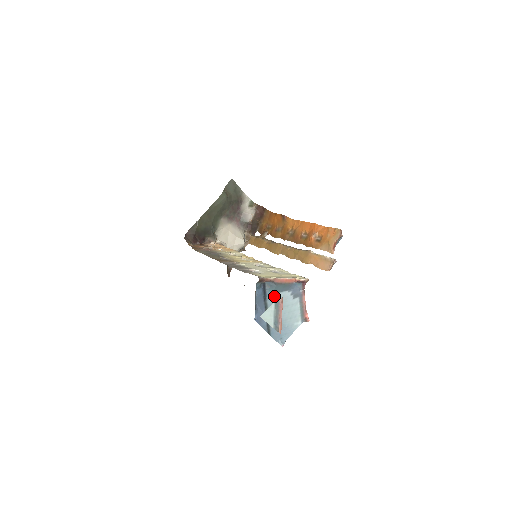
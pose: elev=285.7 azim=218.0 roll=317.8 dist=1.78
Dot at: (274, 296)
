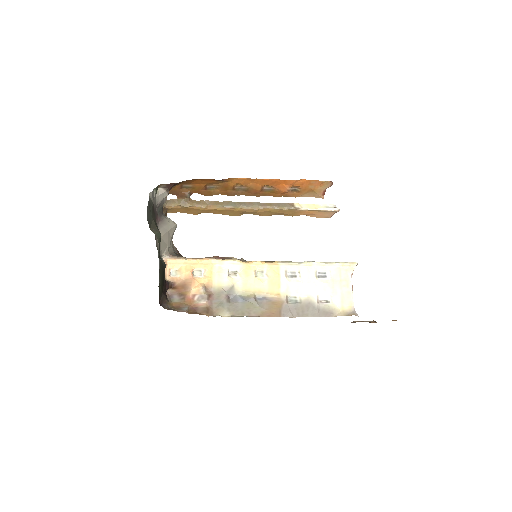
Dot at: occluded
